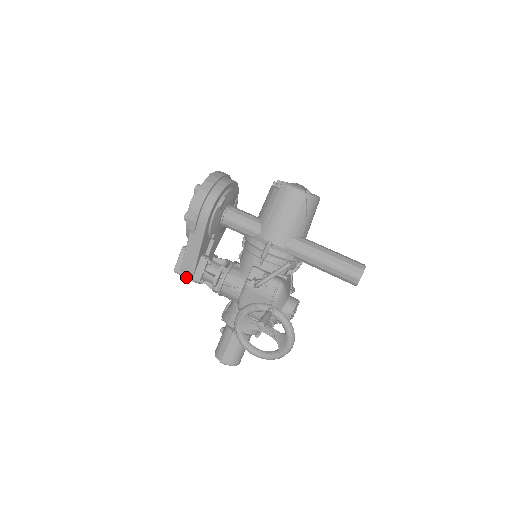
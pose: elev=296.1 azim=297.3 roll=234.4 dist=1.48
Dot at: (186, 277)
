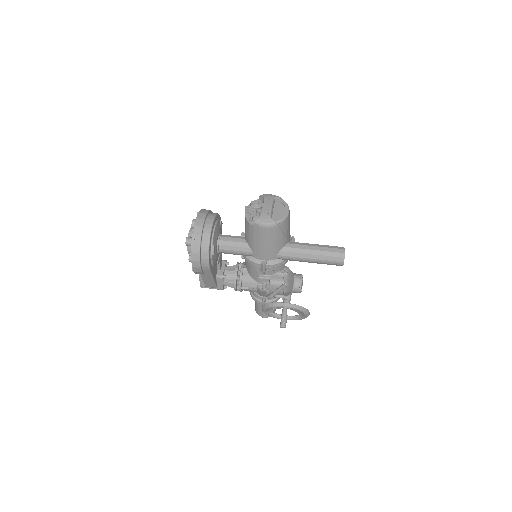
Dot at: occluded
